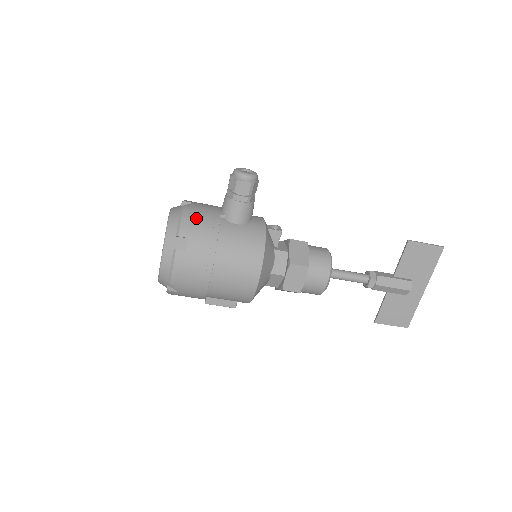
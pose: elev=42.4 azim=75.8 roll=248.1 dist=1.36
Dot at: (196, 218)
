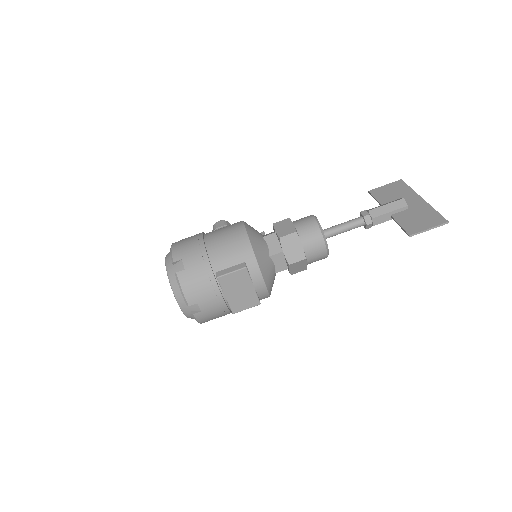
Dot at: occluded
